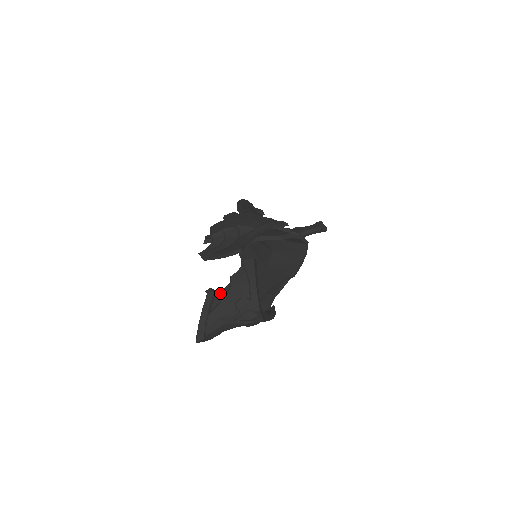
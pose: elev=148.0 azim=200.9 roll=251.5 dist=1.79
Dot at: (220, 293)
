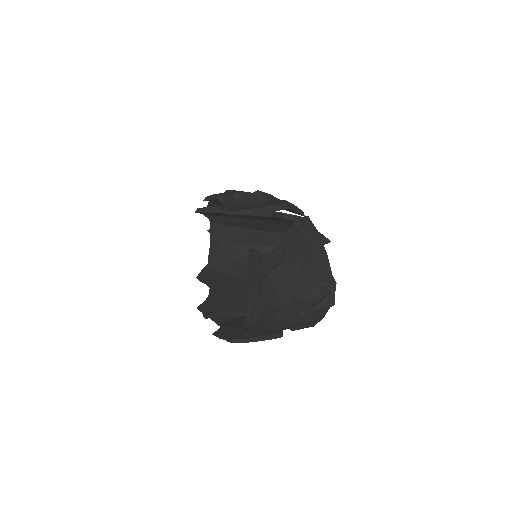
Dot at: (269, 256)
